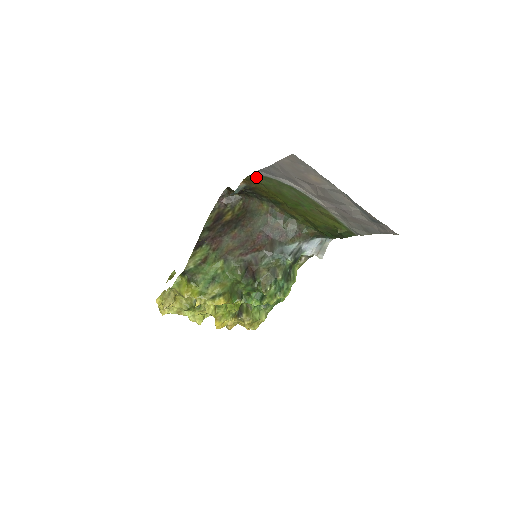
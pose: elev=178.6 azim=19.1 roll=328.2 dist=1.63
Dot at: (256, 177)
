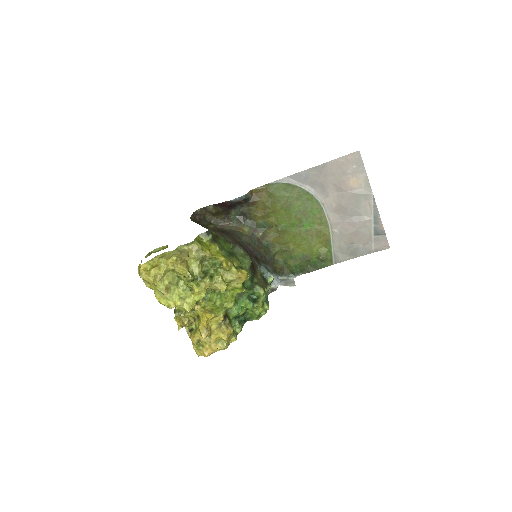
Dot at: (275, 186)
